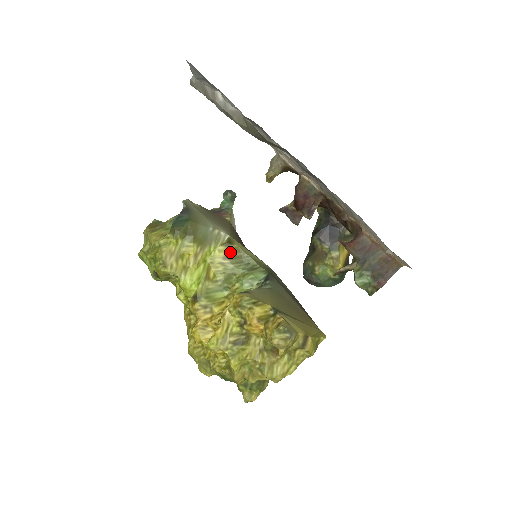
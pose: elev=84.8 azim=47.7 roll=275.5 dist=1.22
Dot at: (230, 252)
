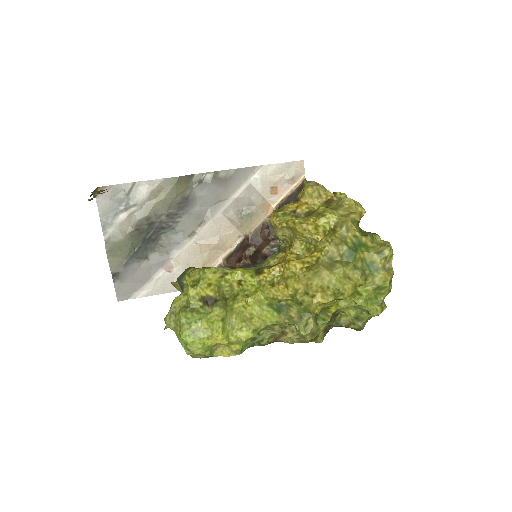
Dot at: occluded
